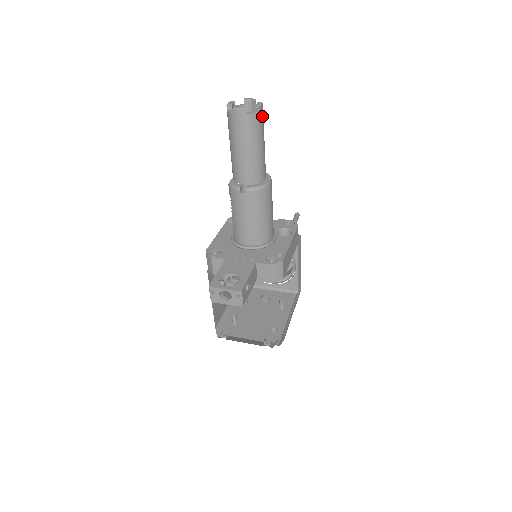
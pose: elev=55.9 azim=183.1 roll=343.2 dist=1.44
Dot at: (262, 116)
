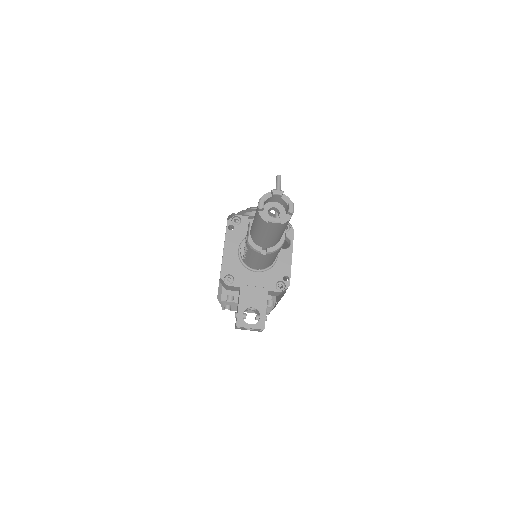
Dot at: occluded
